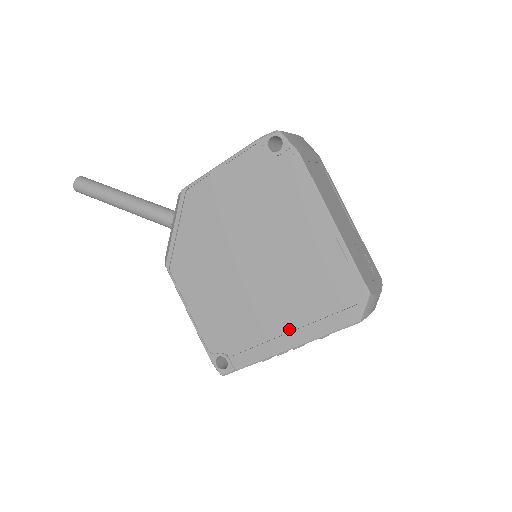
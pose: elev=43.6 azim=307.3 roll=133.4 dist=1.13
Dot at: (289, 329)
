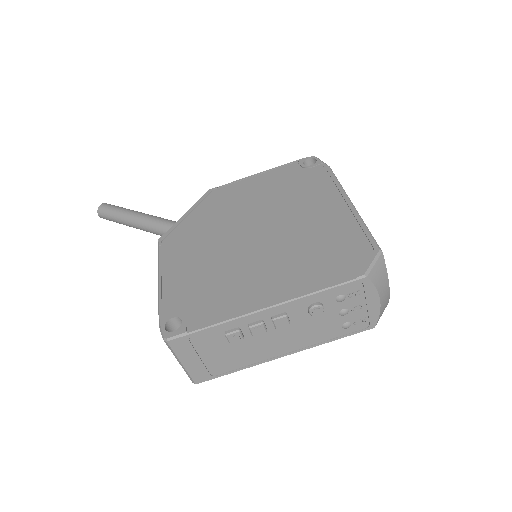
Dot at: (278, 286)
